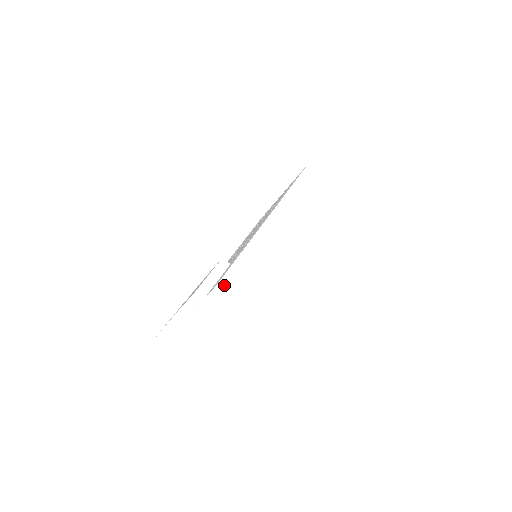
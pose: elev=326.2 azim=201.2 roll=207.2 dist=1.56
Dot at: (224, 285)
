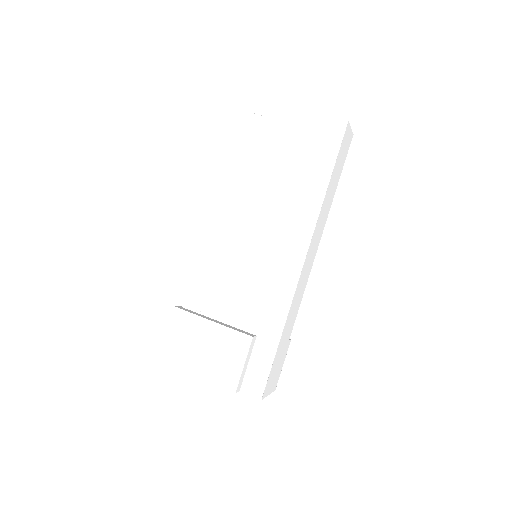
Dot at: (264, 394)
